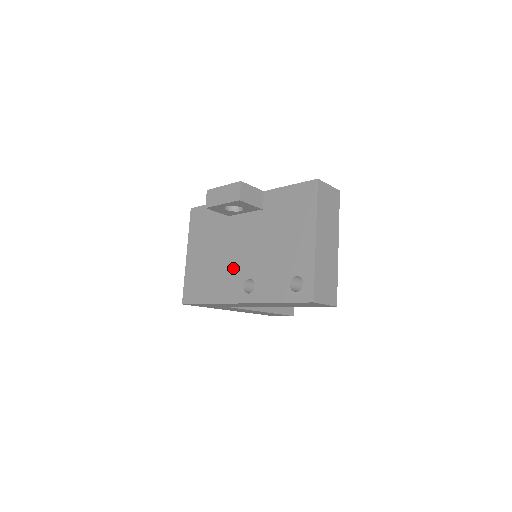
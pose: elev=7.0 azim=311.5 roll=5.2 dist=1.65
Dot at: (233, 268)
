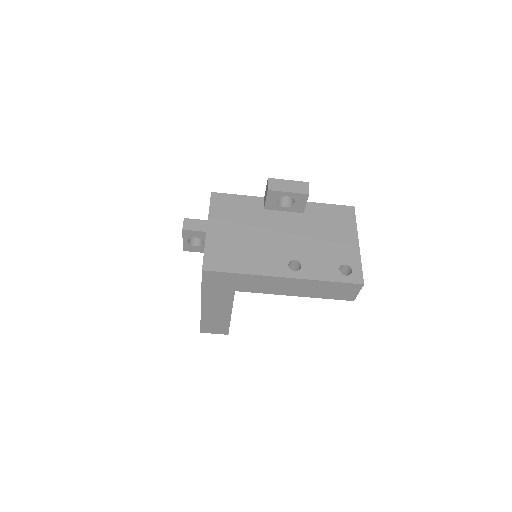
Dot at: (274, 249)
